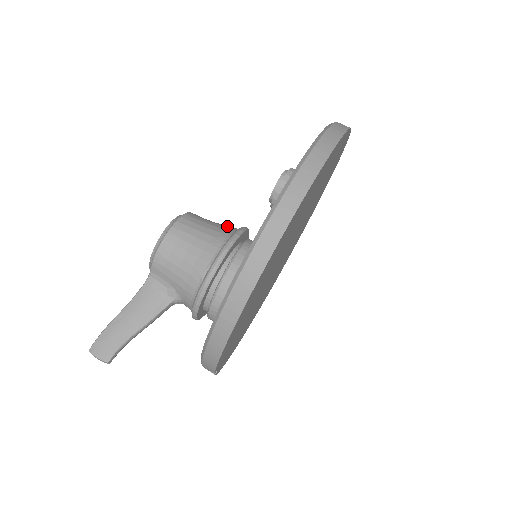
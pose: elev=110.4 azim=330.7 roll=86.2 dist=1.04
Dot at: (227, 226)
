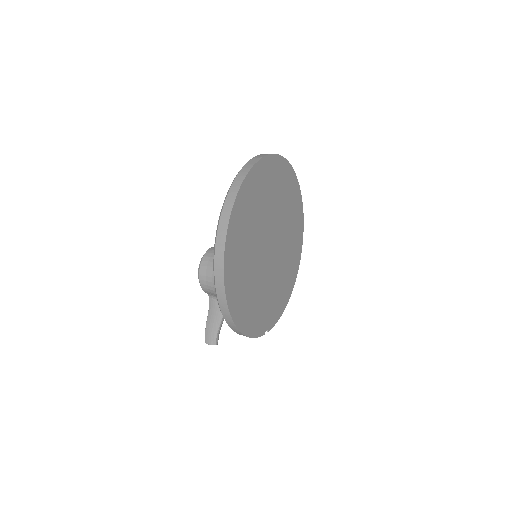
Dot at: occluded
